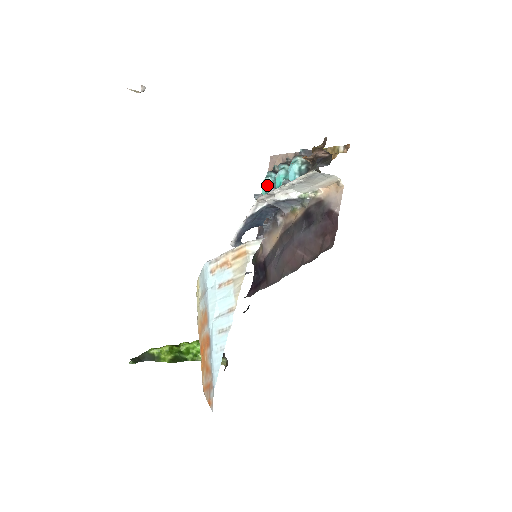
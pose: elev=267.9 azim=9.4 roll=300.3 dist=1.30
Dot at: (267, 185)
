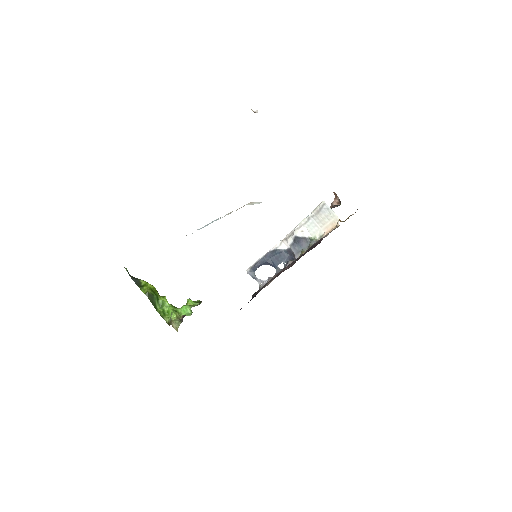
Dot at: occluded
